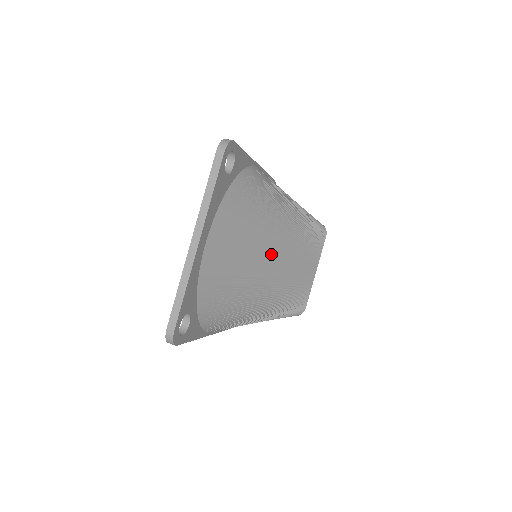
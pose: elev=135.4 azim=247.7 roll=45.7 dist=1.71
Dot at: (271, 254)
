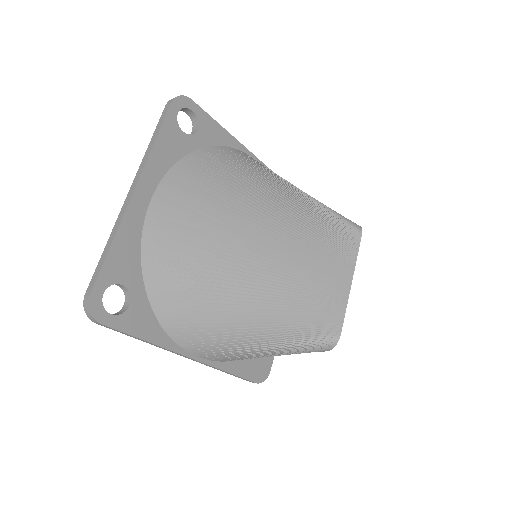
Dot at: (262, 237)
